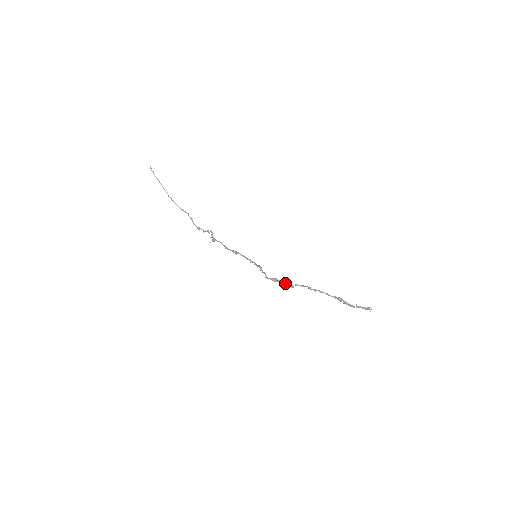
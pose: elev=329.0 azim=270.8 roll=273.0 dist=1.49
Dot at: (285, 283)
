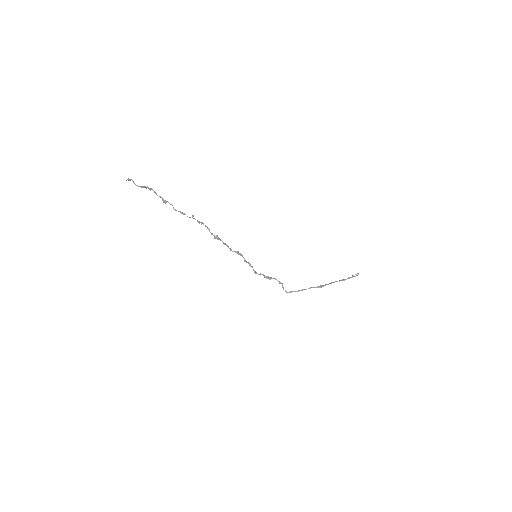
Dot at: occluded
